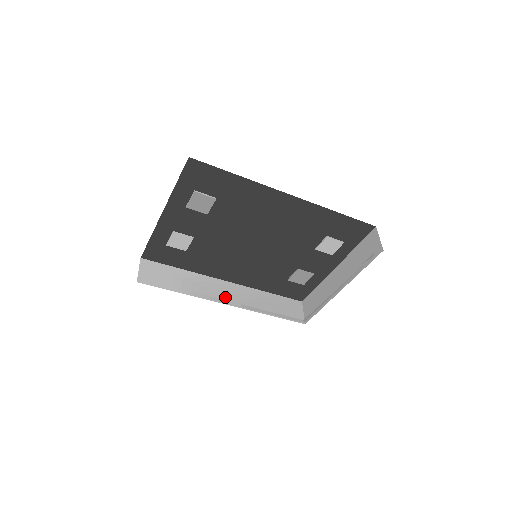
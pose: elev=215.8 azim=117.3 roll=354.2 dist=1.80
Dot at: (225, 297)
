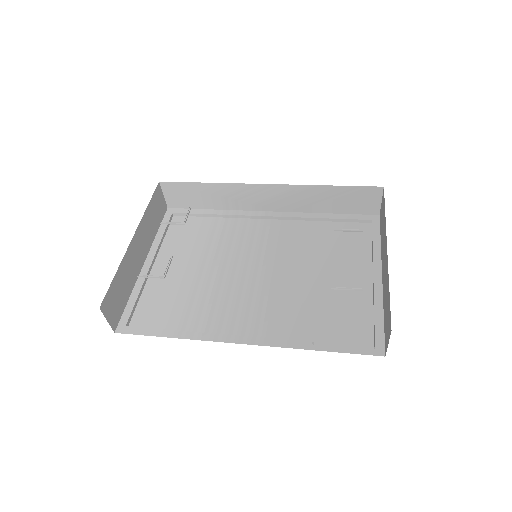
Dot at: (265, 204)
